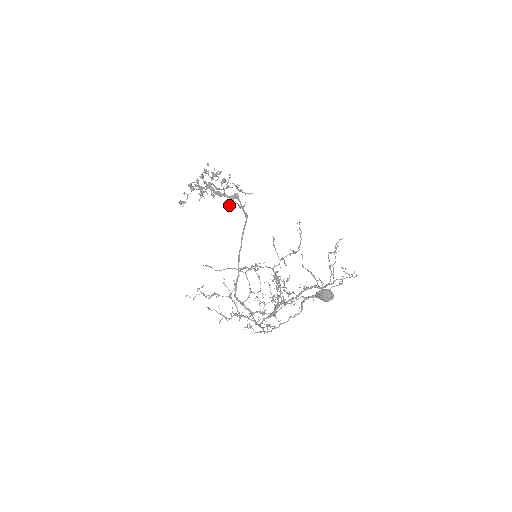
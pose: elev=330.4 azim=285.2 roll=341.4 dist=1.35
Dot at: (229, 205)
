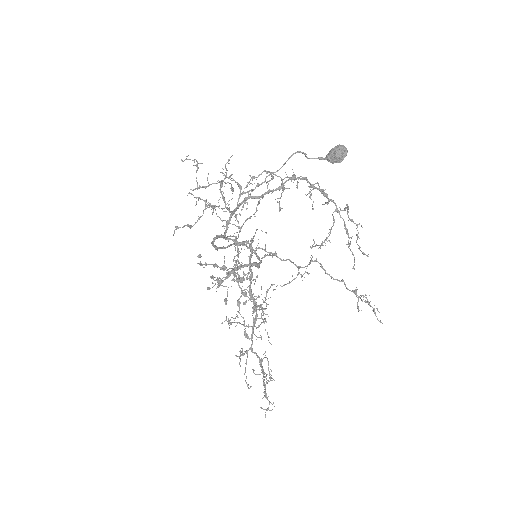
Dot at: (237, 315)
